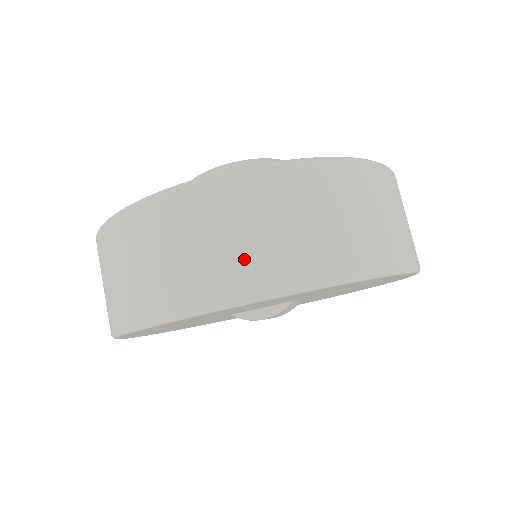
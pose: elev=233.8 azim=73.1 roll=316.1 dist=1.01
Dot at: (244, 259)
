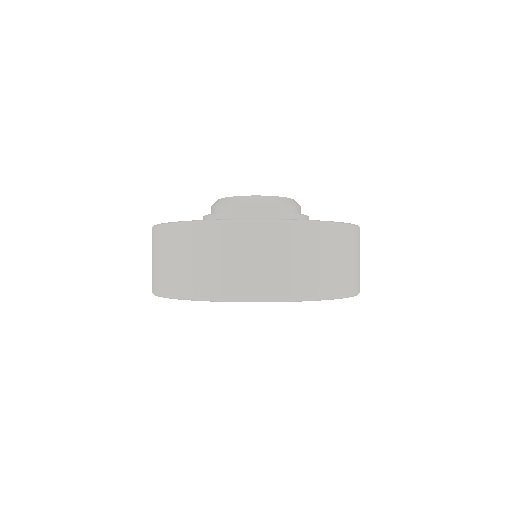
Dot at: (275, 276)
